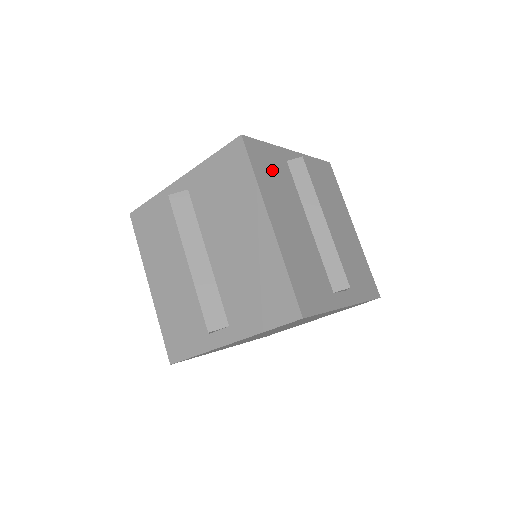
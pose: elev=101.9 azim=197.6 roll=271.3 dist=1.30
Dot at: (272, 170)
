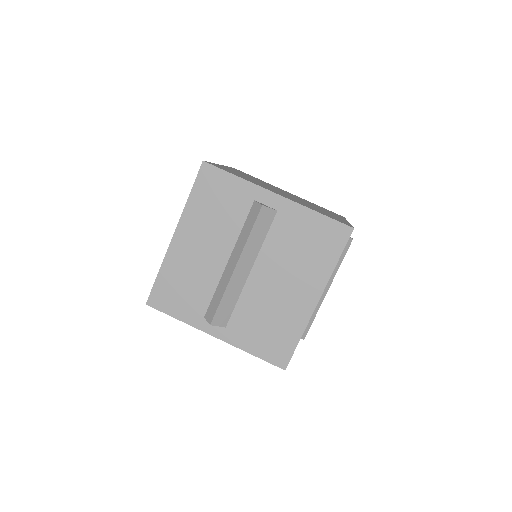
Dot at: occluded
